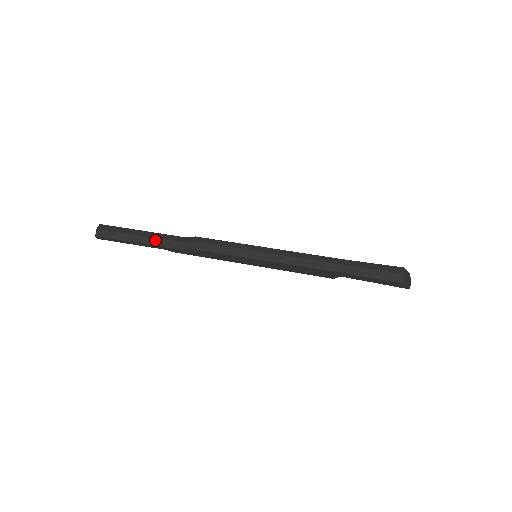
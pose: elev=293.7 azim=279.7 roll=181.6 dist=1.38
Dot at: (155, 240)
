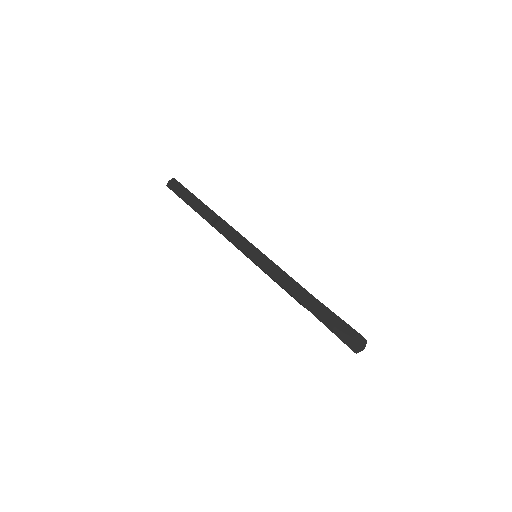
Dot at: (197, 207)
